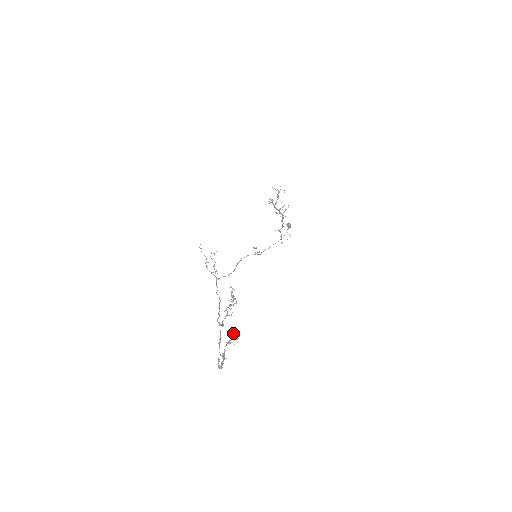
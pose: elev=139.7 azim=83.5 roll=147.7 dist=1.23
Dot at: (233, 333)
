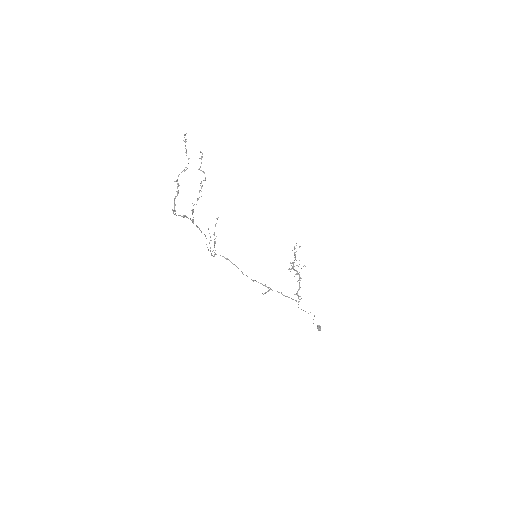
Dot at: (185, 141)
